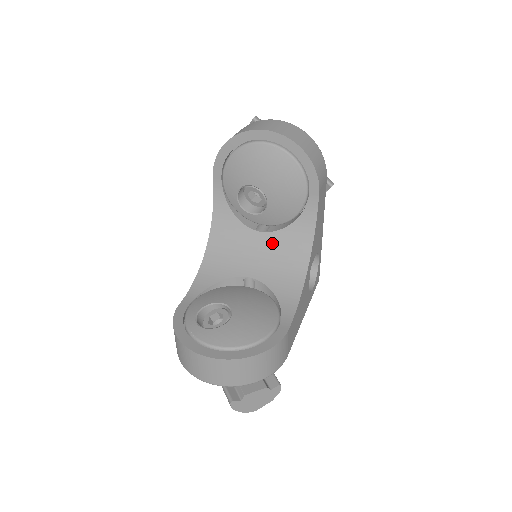
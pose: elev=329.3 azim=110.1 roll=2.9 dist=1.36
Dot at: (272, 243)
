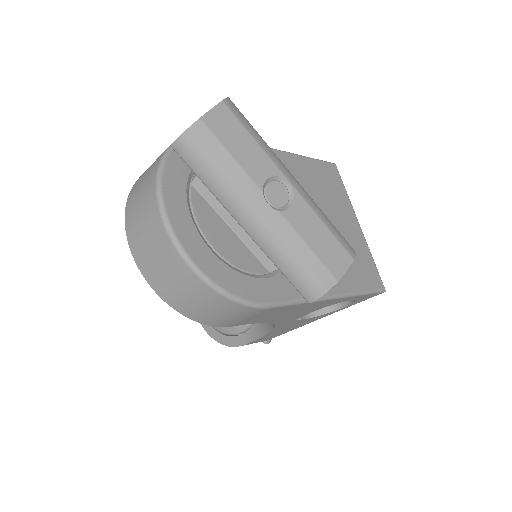
Dot at: occluded
